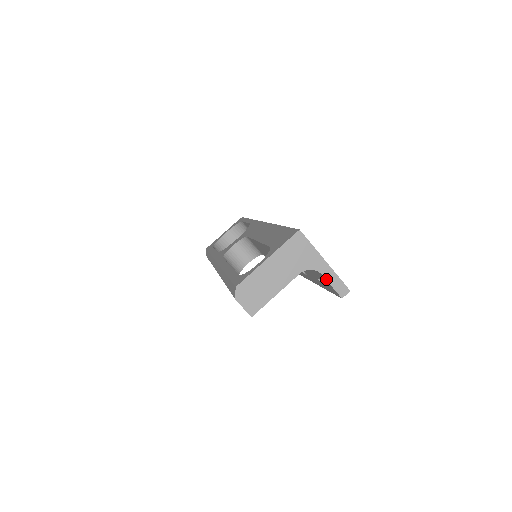
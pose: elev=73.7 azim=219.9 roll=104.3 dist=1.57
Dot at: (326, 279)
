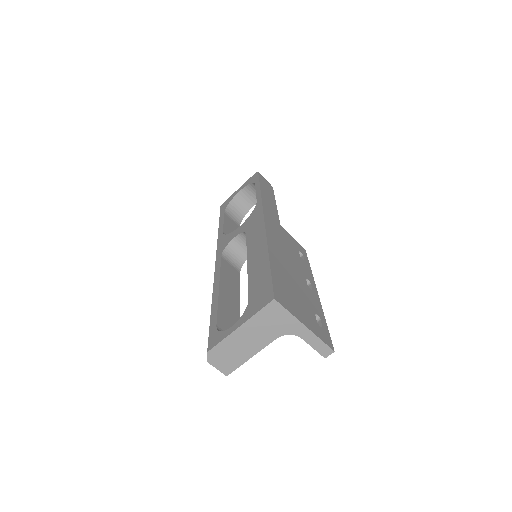
Dot at: (307, 342)
